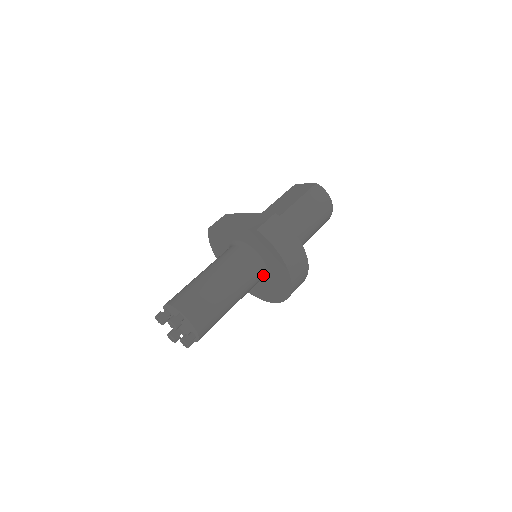
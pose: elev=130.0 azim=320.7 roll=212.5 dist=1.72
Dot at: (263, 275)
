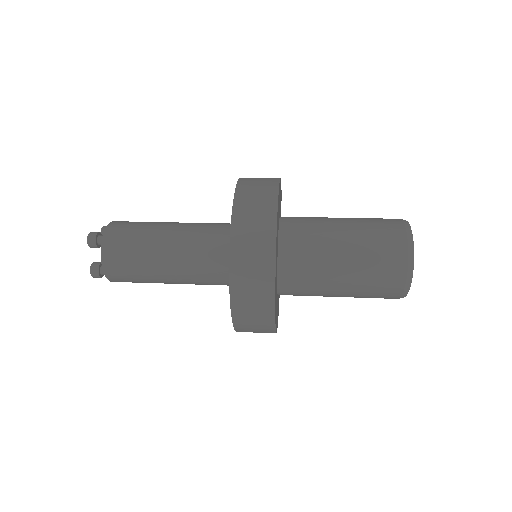
Dot at: occluded
